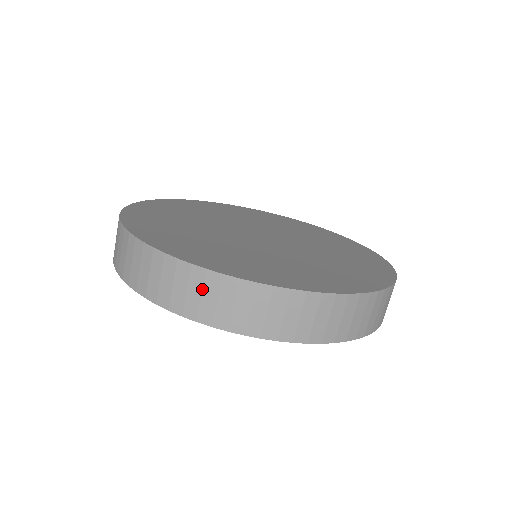
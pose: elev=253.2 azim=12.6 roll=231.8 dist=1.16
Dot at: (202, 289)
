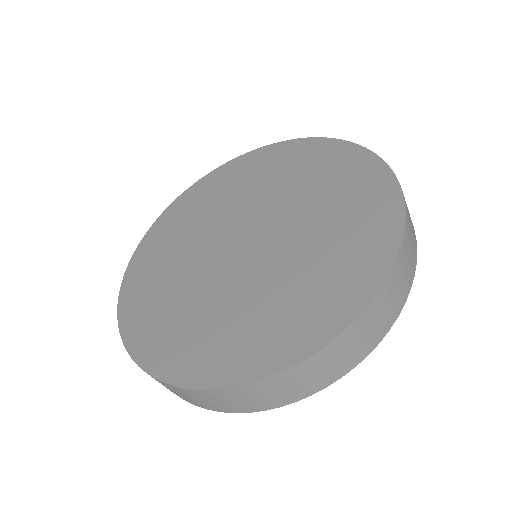
Dot at: (357, 338)
